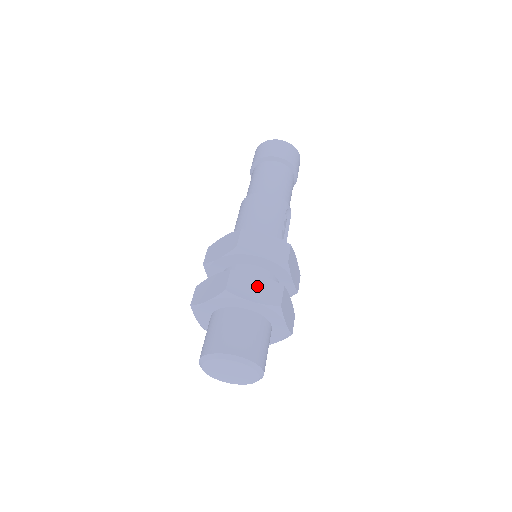
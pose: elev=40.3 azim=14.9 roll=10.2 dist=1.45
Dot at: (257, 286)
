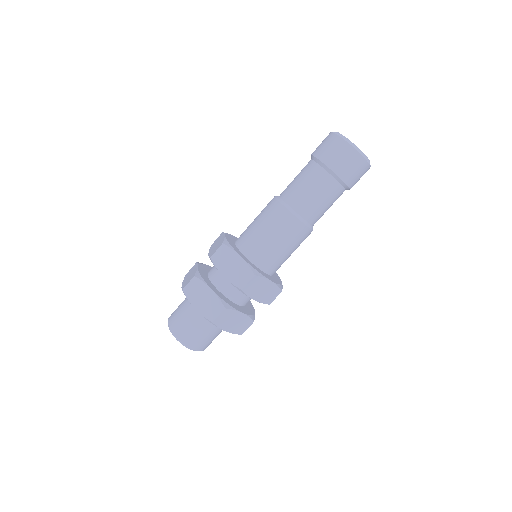
Dot at: (236, 321)
